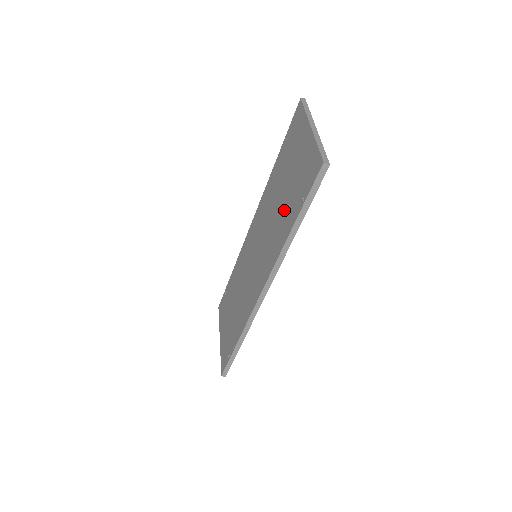
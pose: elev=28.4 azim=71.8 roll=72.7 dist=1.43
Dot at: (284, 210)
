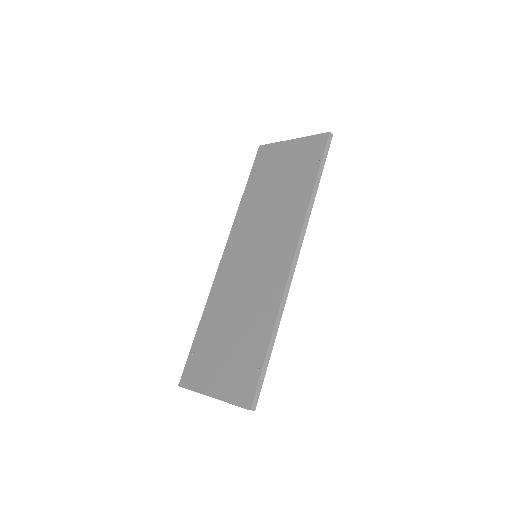
Dot at: (290, 190)
